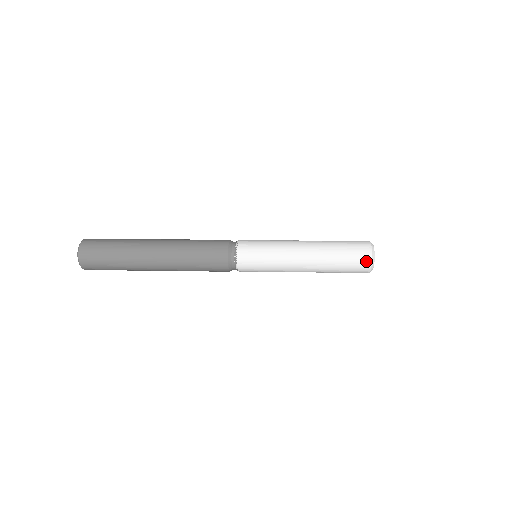
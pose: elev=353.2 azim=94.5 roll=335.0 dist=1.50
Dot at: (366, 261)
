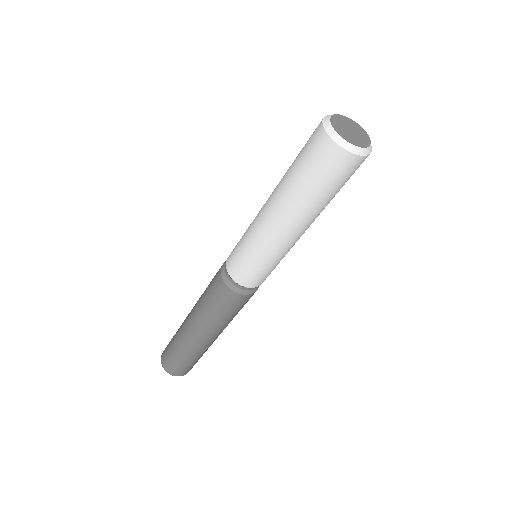
Dot at: (323, 144)
